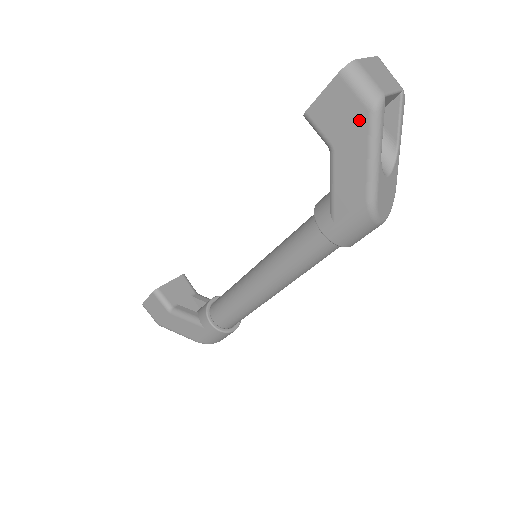
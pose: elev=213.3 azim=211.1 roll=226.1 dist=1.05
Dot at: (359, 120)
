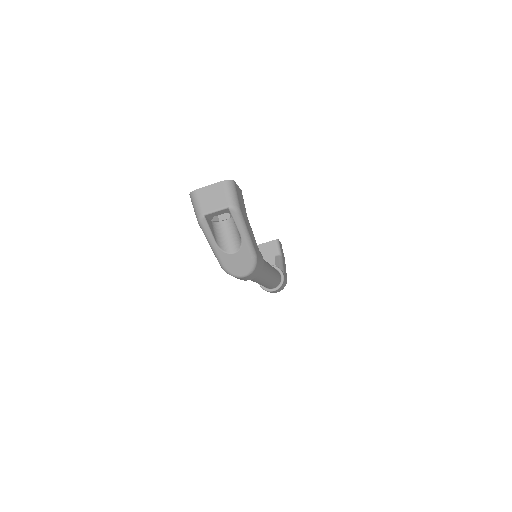
Dot at: occluded
